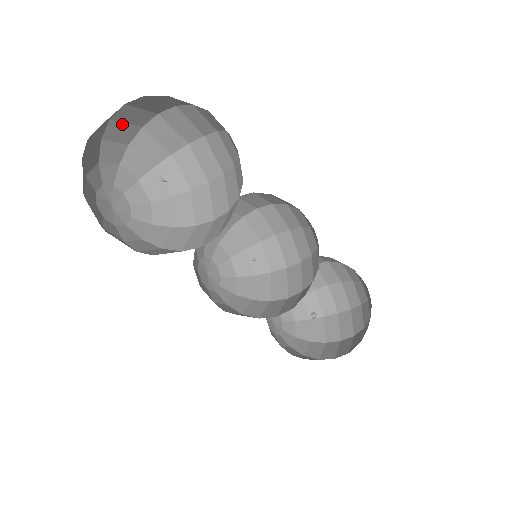
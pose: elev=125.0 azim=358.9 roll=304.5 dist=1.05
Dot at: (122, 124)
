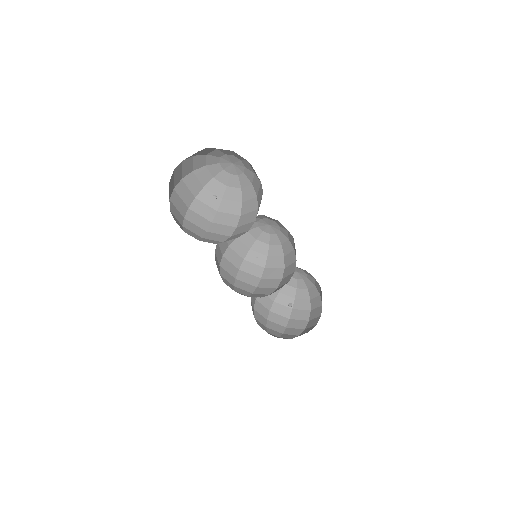
Dot at: (169, 190)
